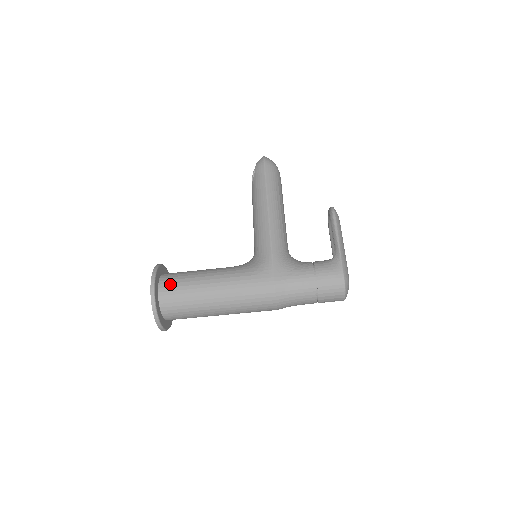
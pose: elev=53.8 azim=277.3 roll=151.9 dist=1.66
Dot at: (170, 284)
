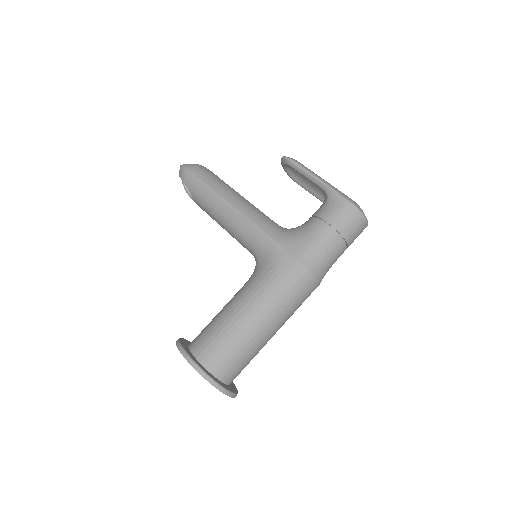
Dot at: (206, 348)
